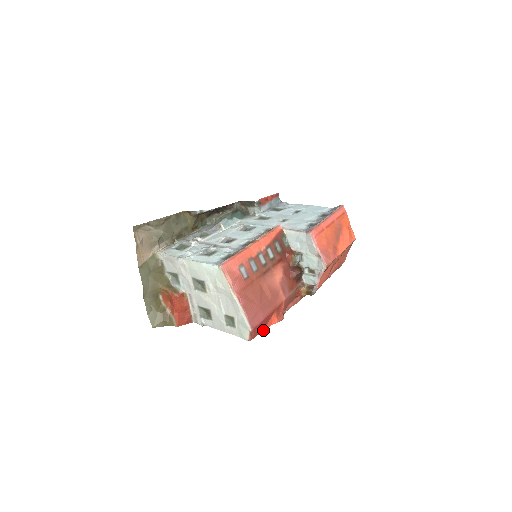
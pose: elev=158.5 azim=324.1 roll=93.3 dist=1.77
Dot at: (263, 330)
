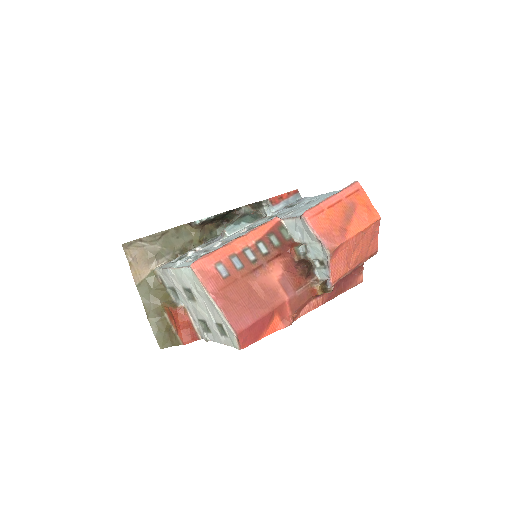
Dot at: (263, 337)
